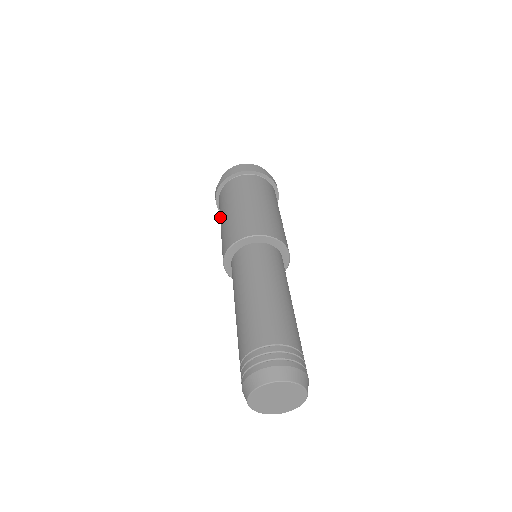
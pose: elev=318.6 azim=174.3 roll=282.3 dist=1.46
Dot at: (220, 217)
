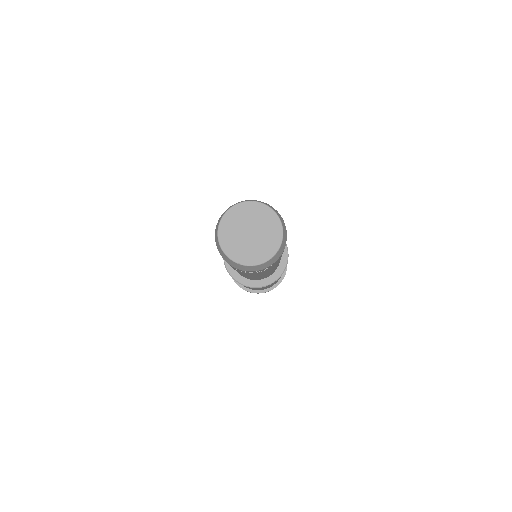
Dot at: occluded
